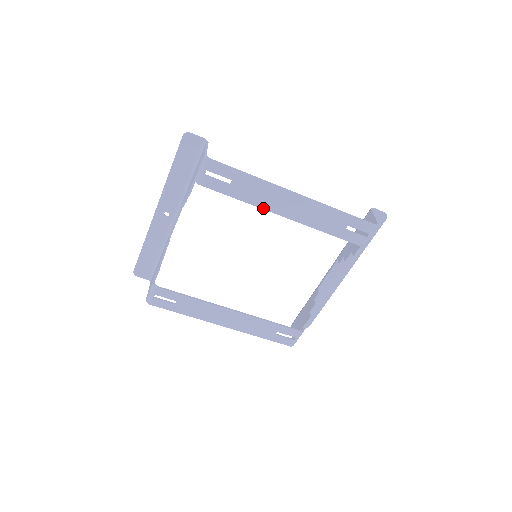
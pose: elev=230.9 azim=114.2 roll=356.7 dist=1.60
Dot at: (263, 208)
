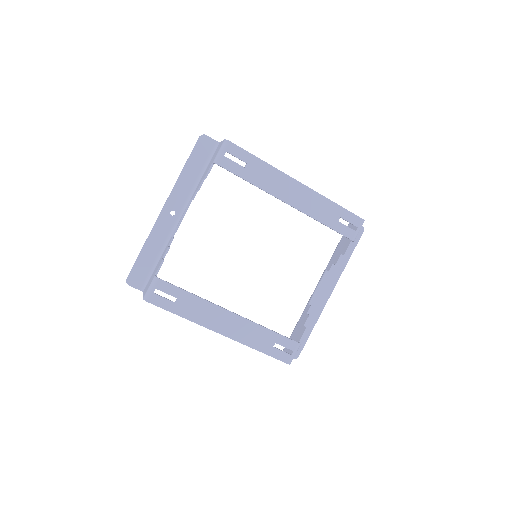
Dot at: (271, 193)
